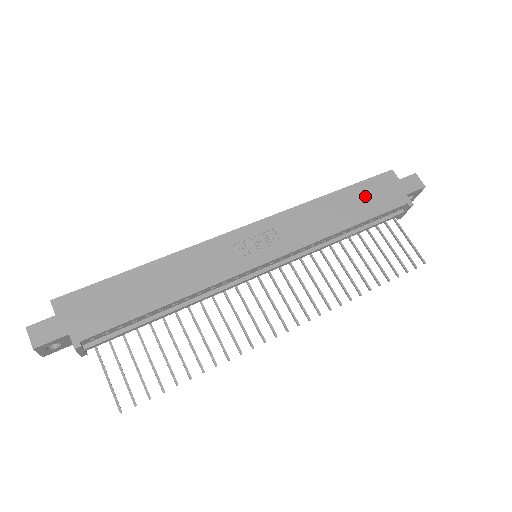
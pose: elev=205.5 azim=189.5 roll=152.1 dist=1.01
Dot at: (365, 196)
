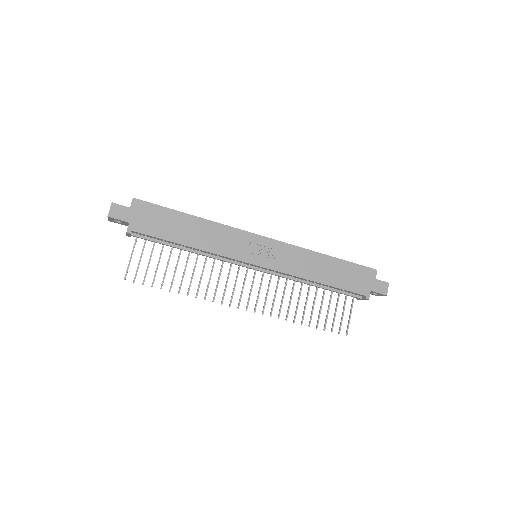
Dot at: (346, 272)
